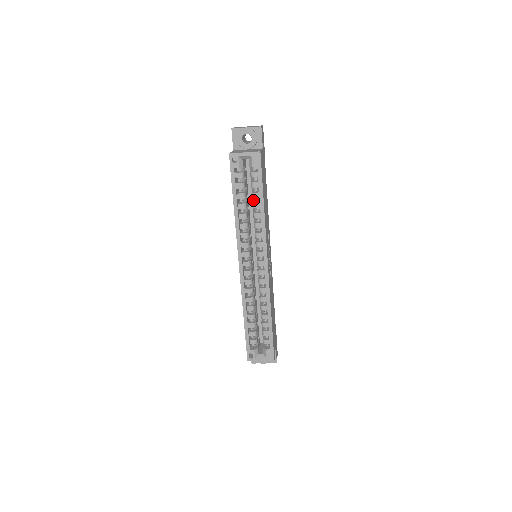
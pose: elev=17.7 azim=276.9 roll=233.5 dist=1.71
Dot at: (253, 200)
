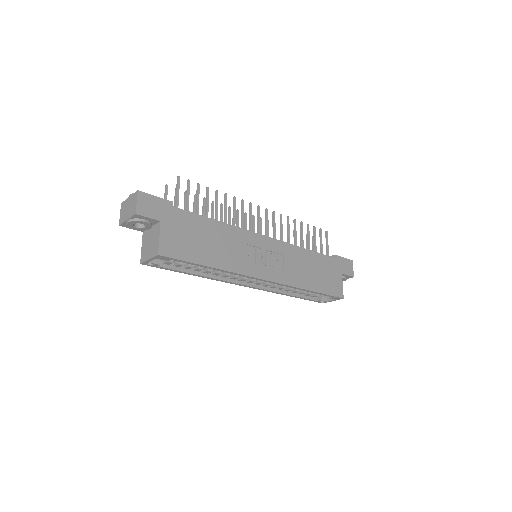
Dot at: occluded
